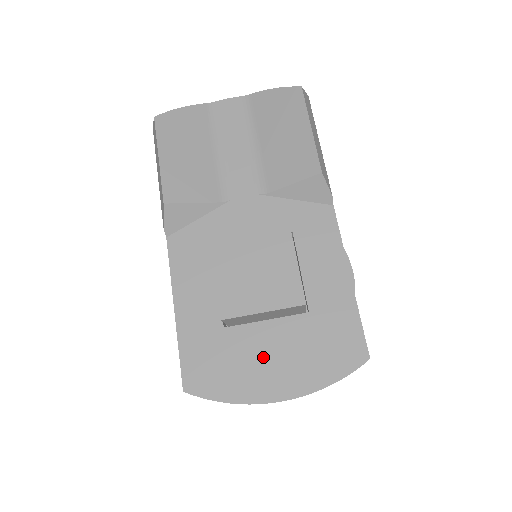
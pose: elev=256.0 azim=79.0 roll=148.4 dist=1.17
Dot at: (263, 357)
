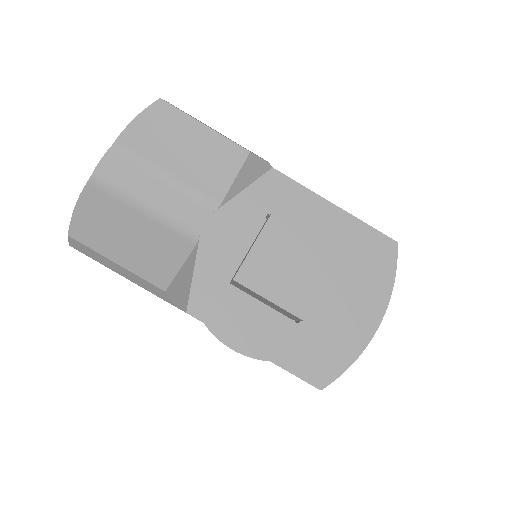
Dot at: (342, 312)
